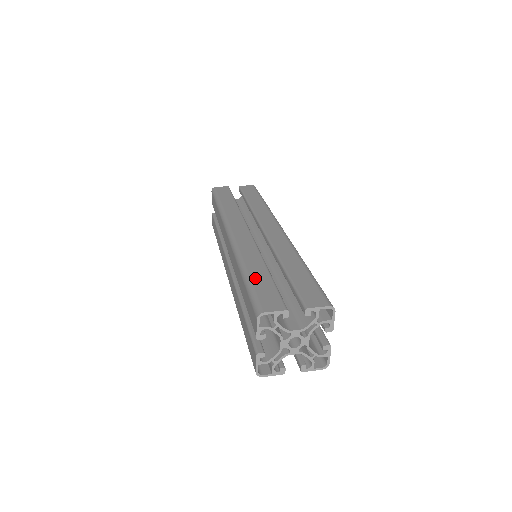
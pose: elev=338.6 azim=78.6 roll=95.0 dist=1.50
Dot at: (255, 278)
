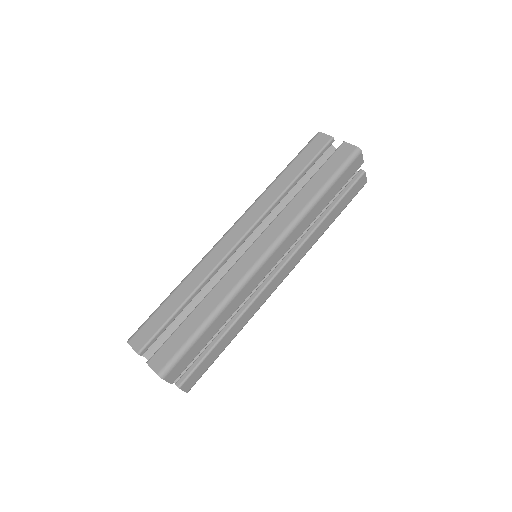
Dot at: (165, 305)
